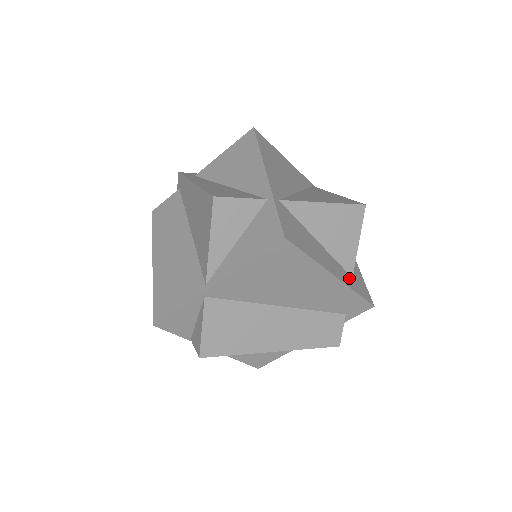
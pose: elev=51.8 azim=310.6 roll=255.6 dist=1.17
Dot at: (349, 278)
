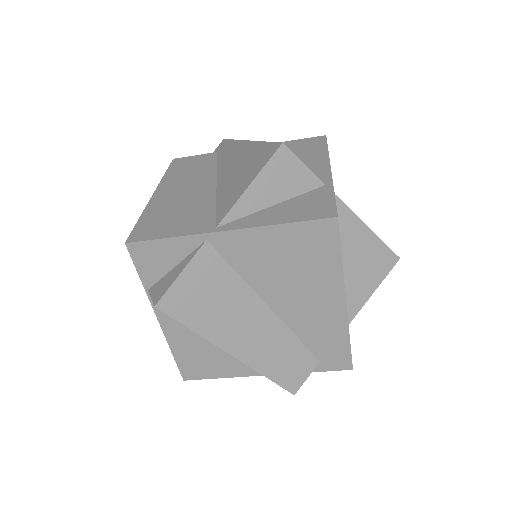
Dot at: occluded
